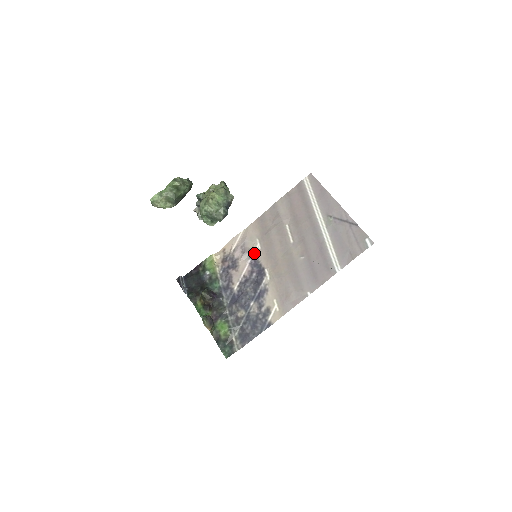
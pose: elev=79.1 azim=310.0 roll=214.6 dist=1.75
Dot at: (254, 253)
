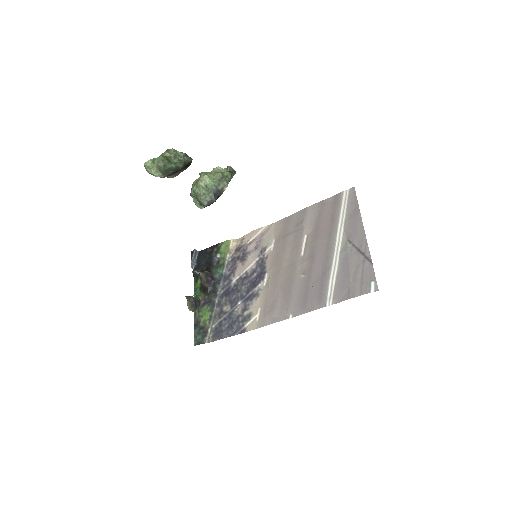
Dot at: (265, 253)
